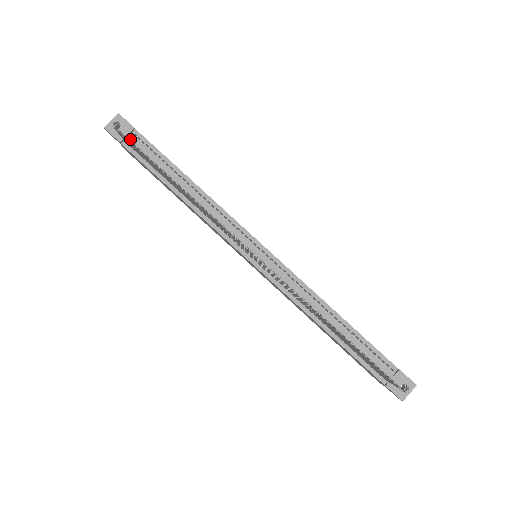
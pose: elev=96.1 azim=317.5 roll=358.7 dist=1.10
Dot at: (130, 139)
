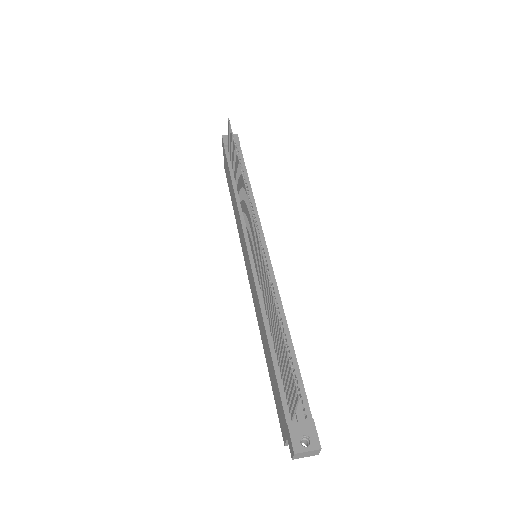
Dot at: occluded
